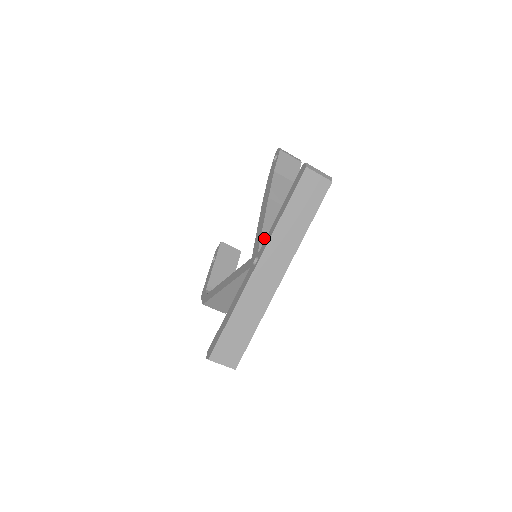
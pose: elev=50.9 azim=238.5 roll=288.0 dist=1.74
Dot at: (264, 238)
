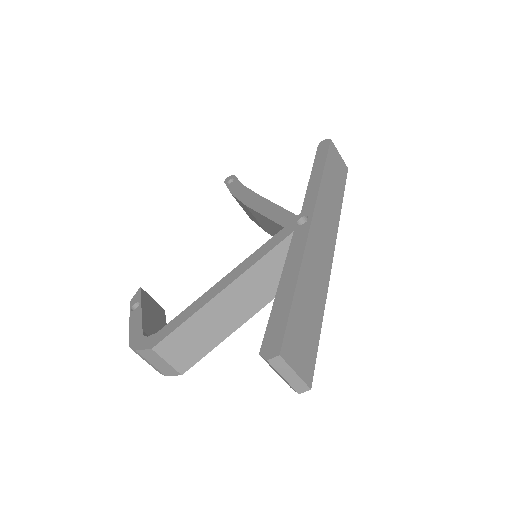
Dot at: occluded
